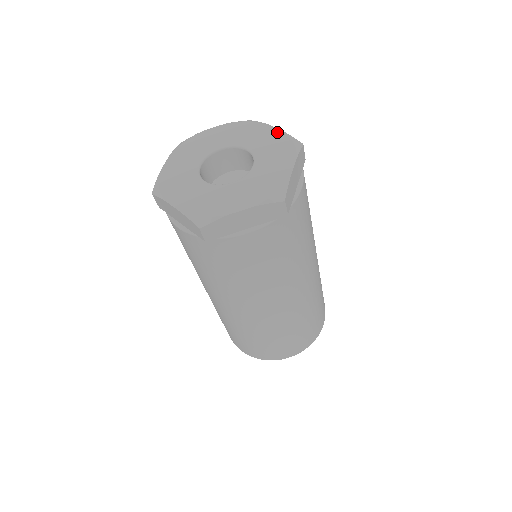
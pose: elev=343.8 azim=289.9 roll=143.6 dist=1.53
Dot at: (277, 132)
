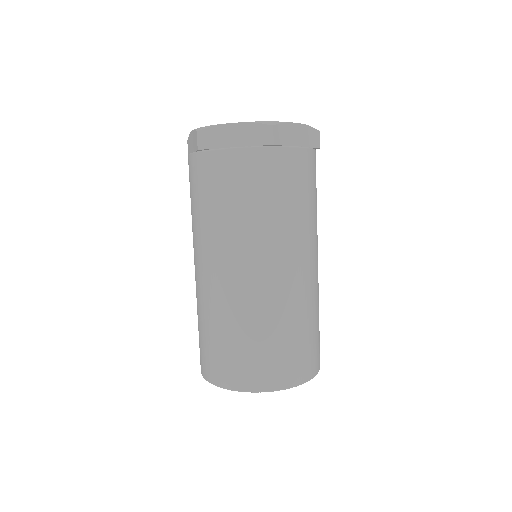
Dot at: occluded
